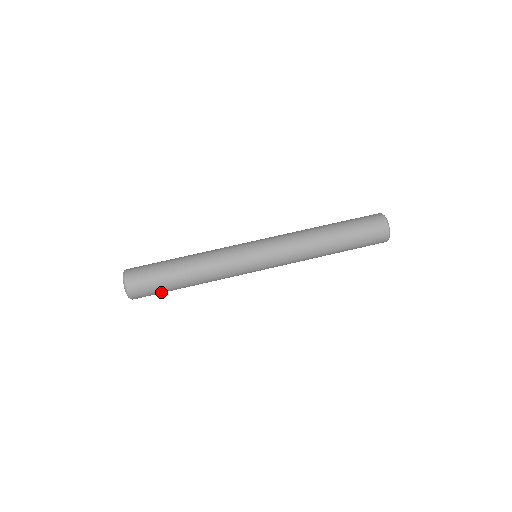
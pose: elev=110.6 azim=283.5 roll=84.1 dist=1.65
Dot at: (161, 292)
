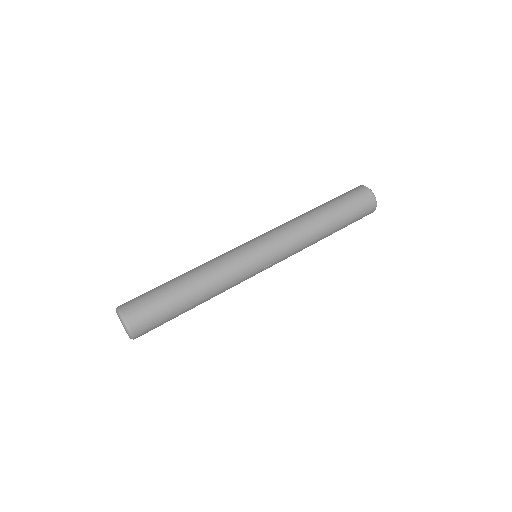
Dot at: (166, 321)
